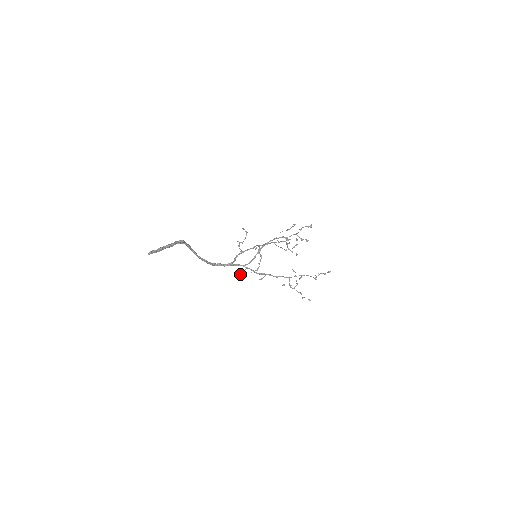
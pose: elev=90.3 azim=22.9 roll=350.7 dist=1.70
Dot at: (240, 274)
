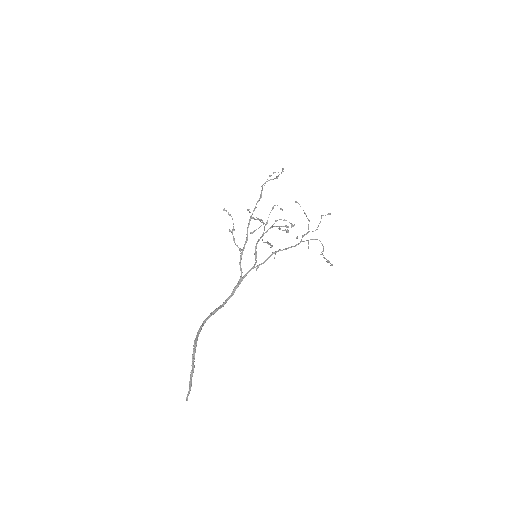
Dot at: occluded
